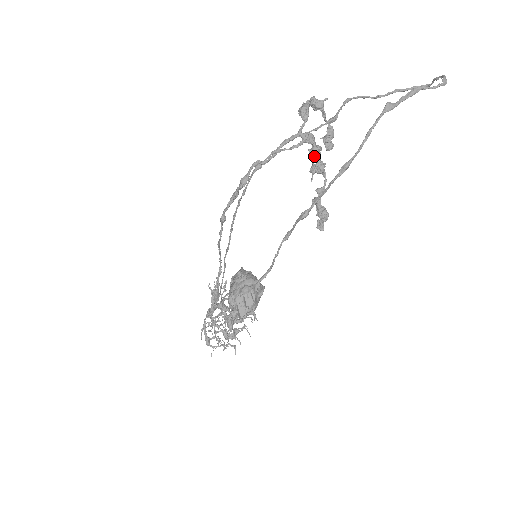
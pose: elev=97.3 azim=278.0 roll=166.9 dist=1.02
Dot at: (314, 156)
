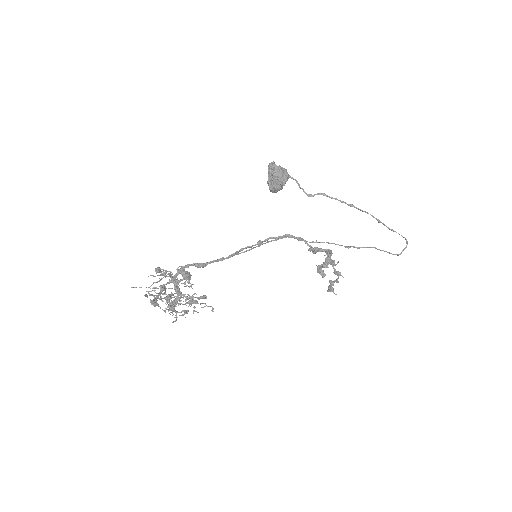
Dot at: (326, 258)
